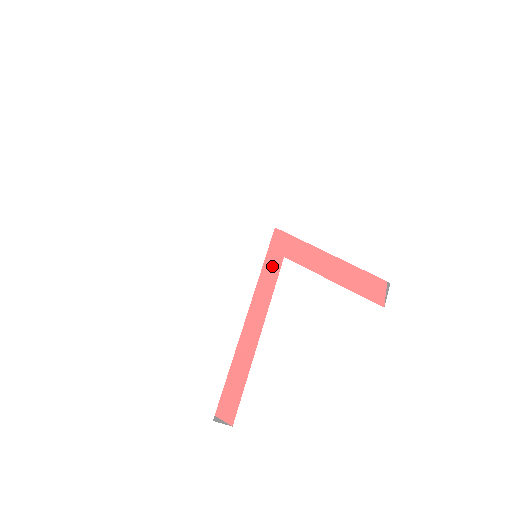
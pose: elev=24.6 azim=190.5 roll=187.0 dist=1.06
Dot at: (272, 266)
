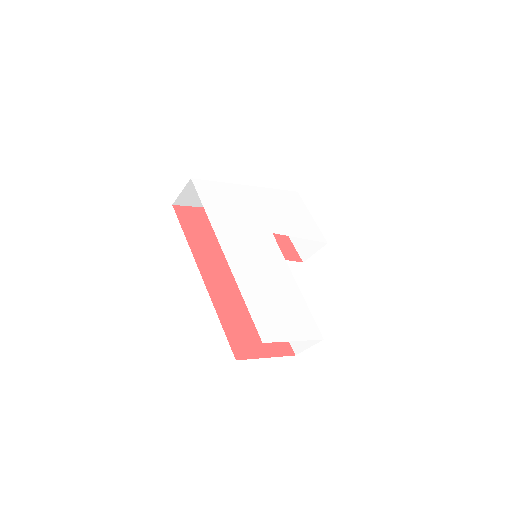
Dot at: occluded
